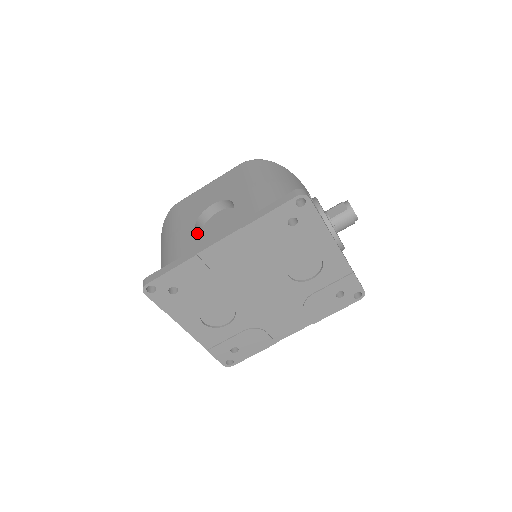
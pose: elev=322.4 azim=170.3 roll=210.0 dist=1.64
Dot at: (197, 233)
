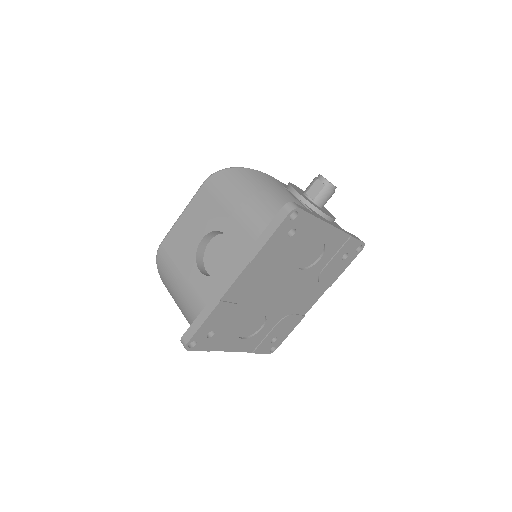
Dot at: (206, 276)
